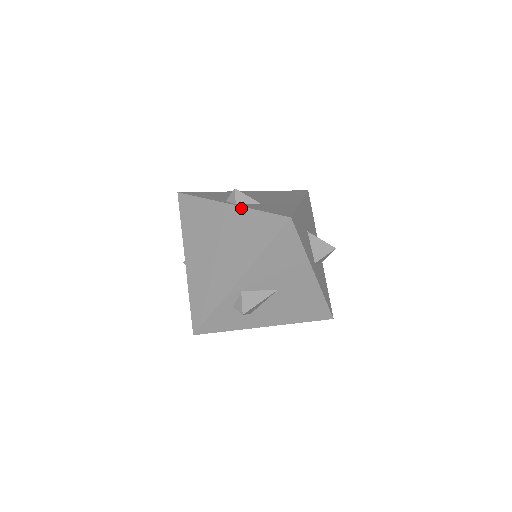
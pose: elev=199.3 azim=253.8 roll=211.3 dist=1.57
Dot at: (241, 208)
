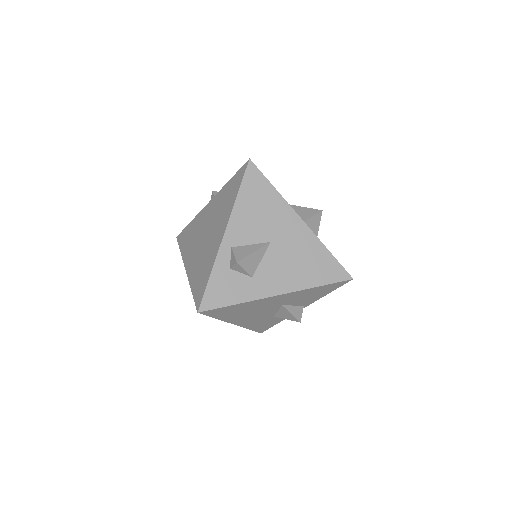
Dot at: (217, 194)
